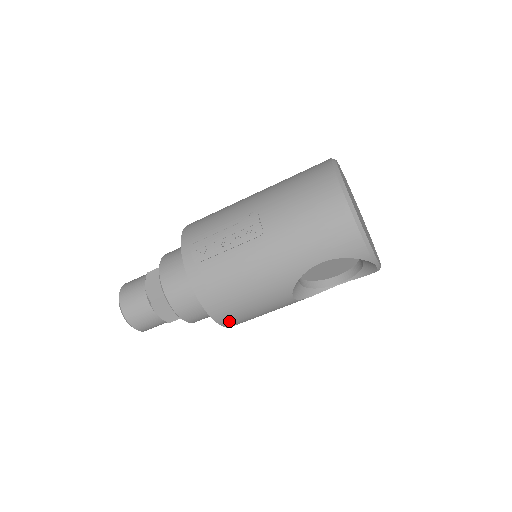
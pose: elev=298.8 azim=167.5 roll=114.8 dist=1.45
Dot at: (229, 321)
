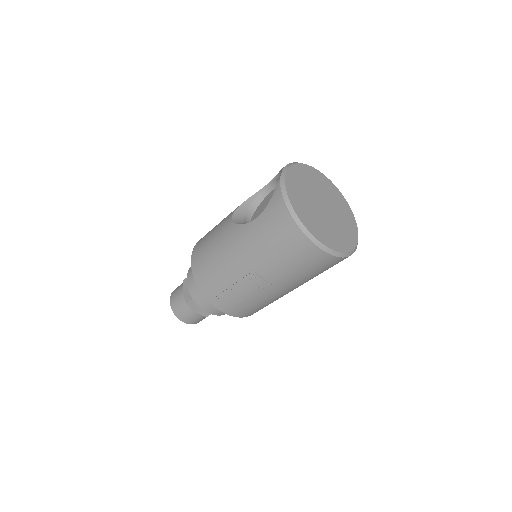
Dot at: occluded
